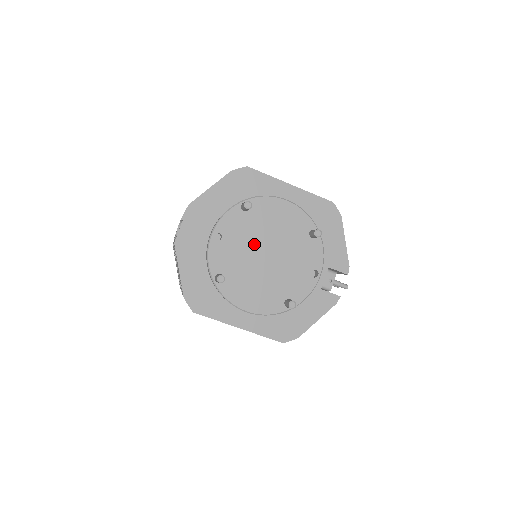
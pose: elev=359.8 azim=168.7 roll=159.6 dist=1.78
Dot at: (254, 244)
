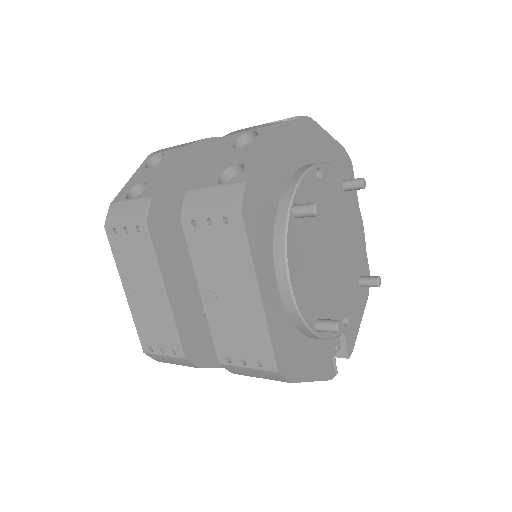
Dot at: (332, 225)
